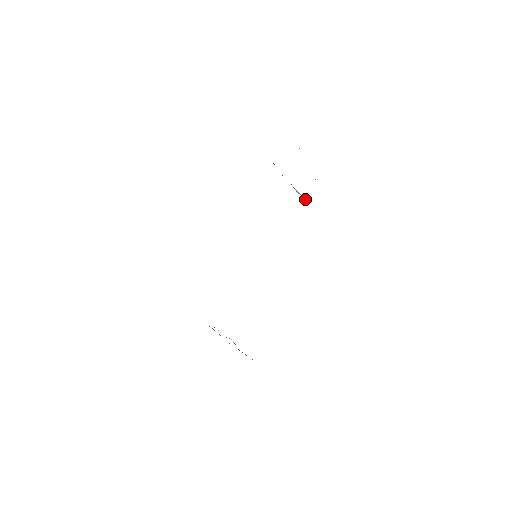
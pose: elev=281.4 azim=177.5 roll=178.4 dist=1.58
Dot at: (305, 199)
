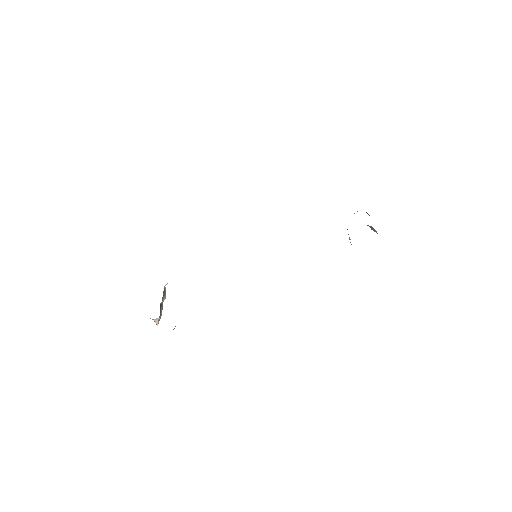
Dot at: occluded
